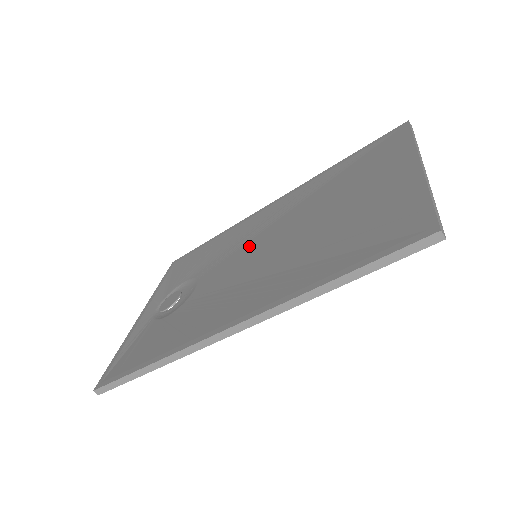
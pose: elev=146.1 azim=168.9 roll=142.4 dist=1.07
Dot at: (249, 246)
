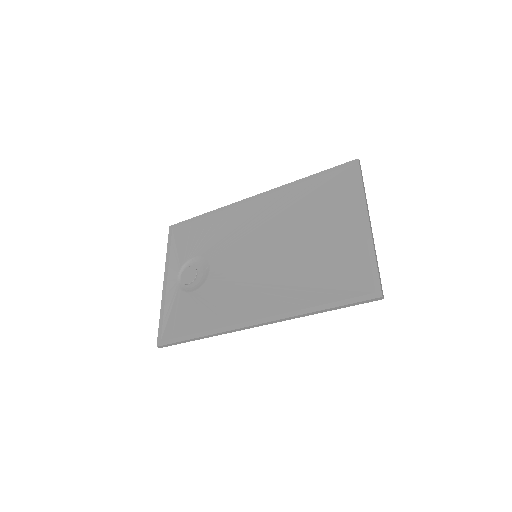
Dot at: (247, 243)
